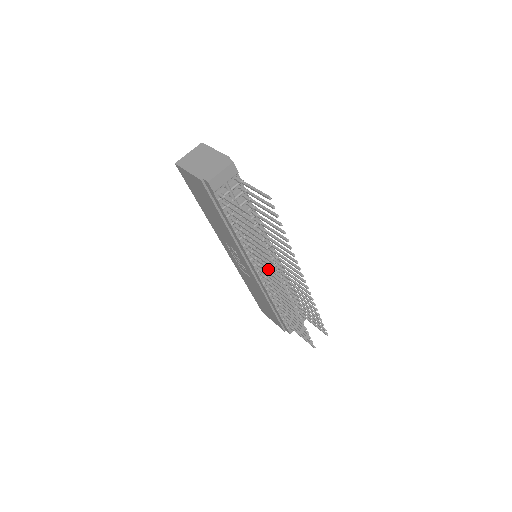
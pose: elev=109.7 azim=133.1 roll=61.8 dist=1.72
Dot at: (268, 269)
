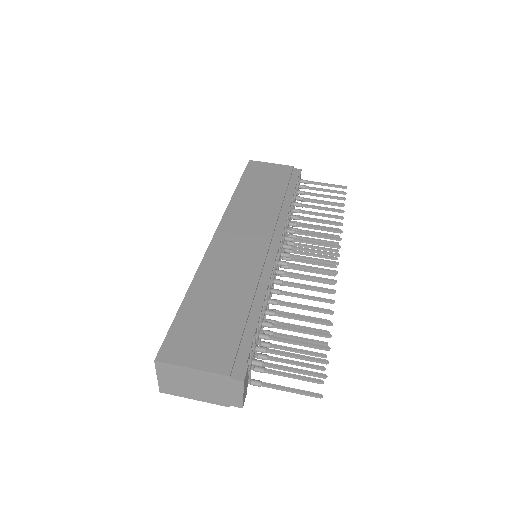
Dot at: occluded
